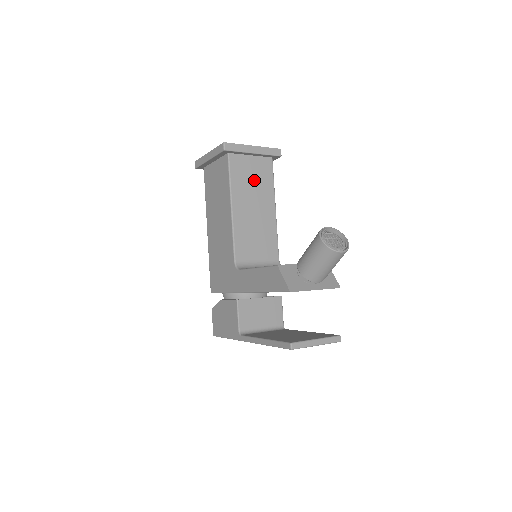
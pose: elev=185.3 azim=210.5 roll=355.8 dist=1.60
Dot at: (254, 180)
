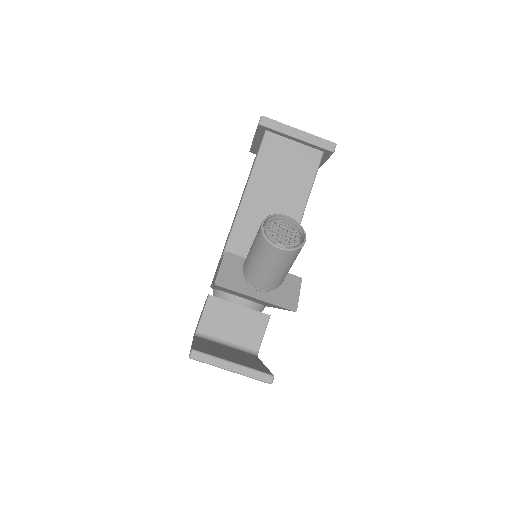
Dot at: (288, 169)
